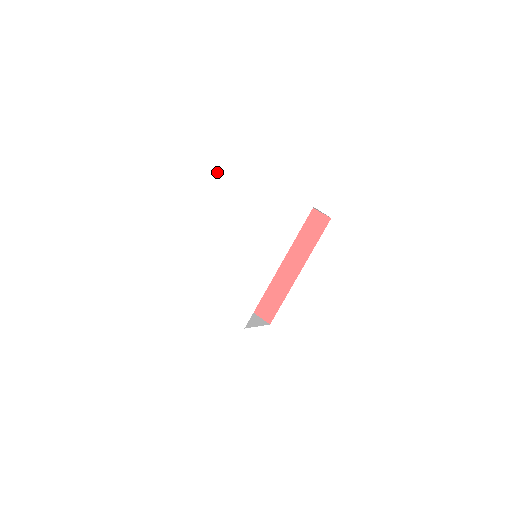
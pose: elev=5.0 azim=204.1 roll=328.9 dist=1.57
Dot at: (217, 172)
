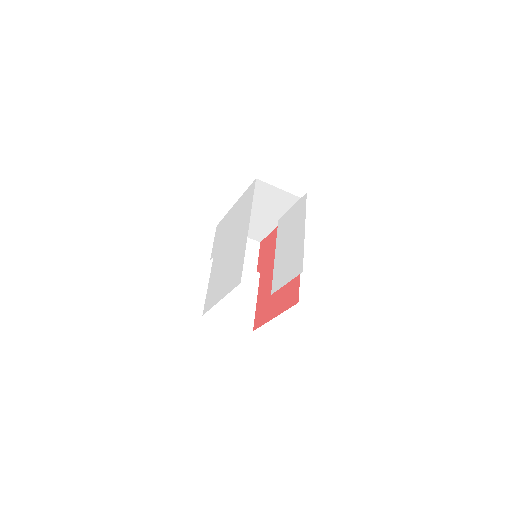
Dot at: (215, 235)
